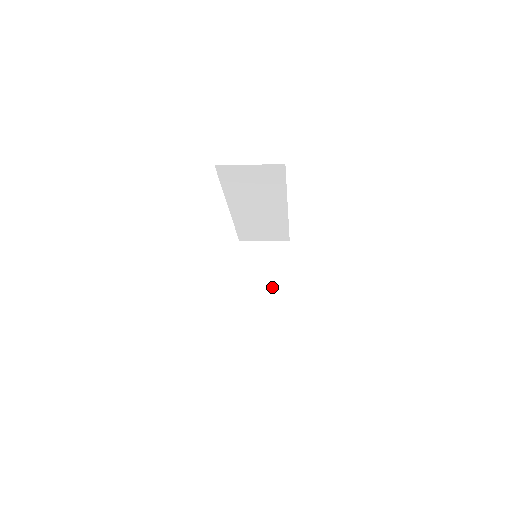
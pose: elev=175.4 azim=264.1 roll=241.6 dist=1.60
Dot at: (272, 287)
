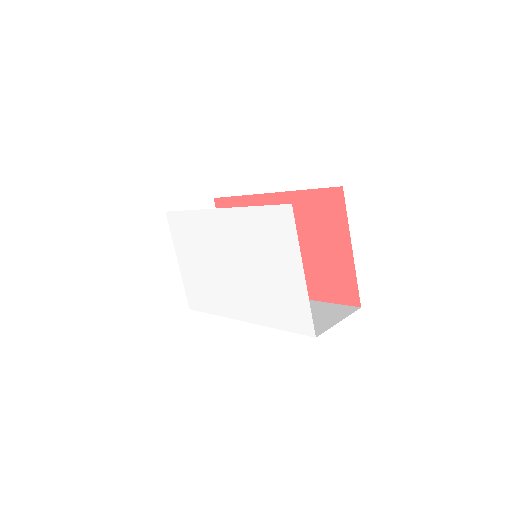
Dot at: occluded
